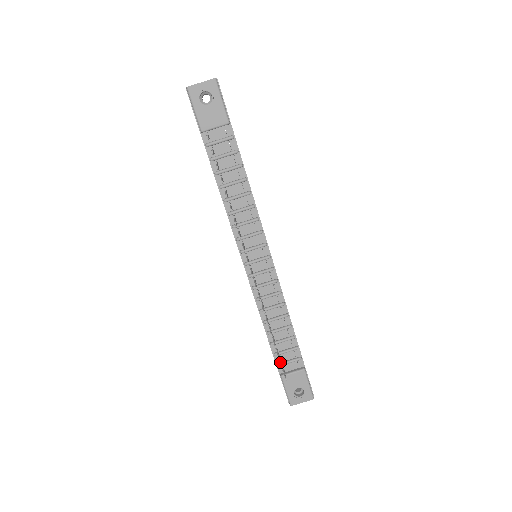
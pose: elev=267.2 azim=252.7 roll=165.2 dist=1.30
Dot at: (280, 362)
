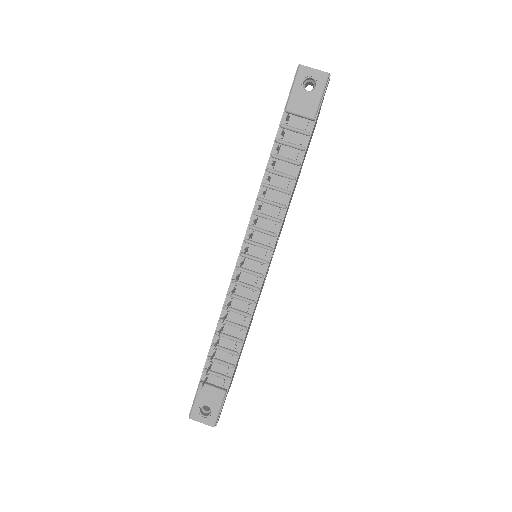
Dot at: (208, 367)
